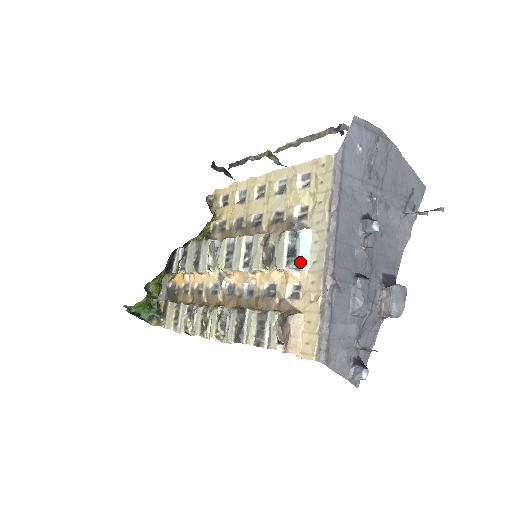
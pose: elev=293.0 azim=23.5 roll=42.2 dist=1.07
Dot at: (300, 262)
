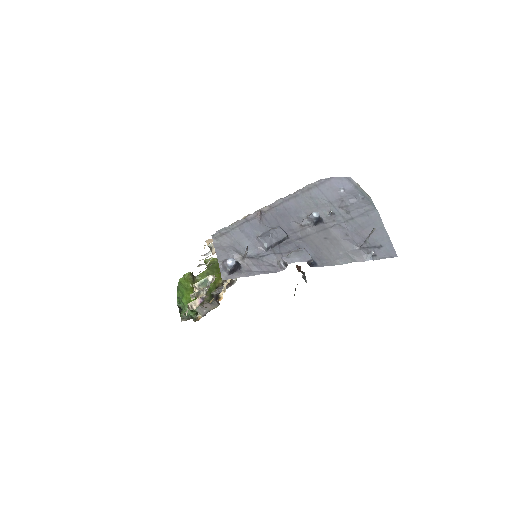
Dot at: occluded
